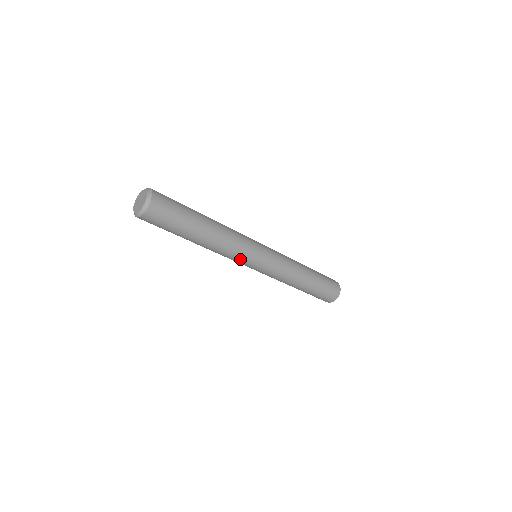
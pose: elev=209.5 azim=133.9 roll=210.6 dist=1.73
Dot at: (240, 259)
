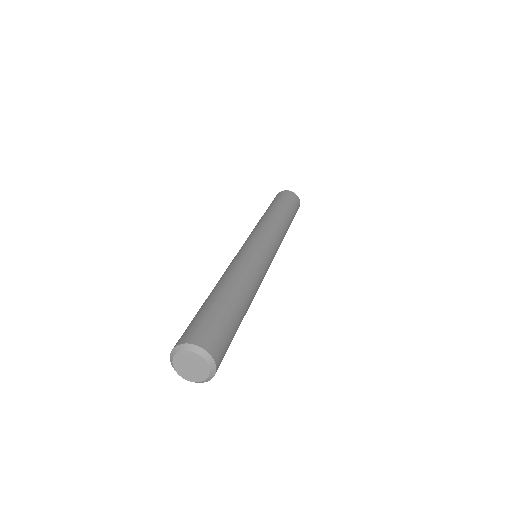
Dot at: occluded
